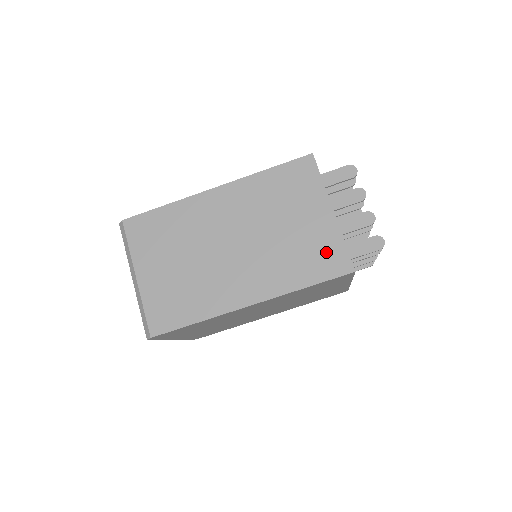
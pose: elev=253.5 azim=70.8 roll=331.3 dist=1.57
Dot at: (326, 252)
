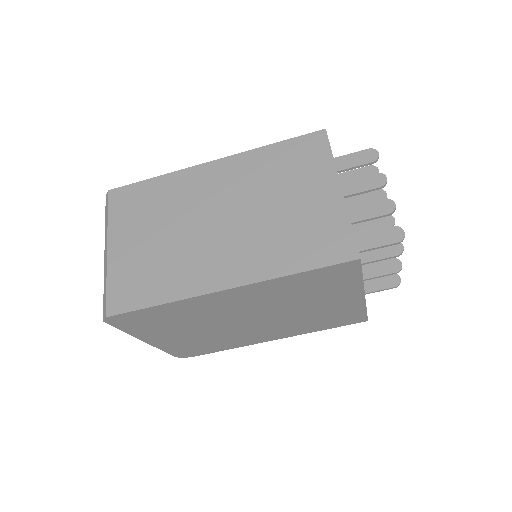
Dot at: (327, 234)
